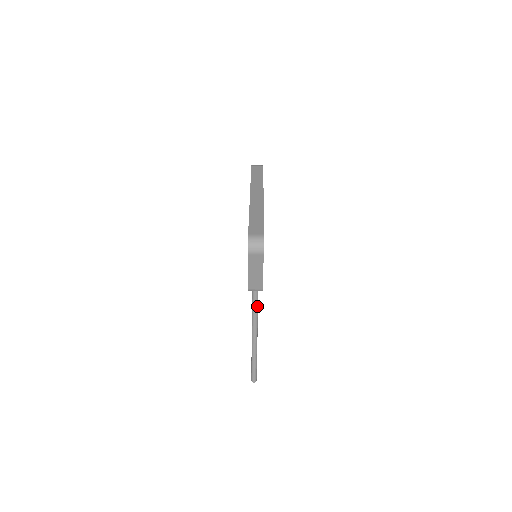
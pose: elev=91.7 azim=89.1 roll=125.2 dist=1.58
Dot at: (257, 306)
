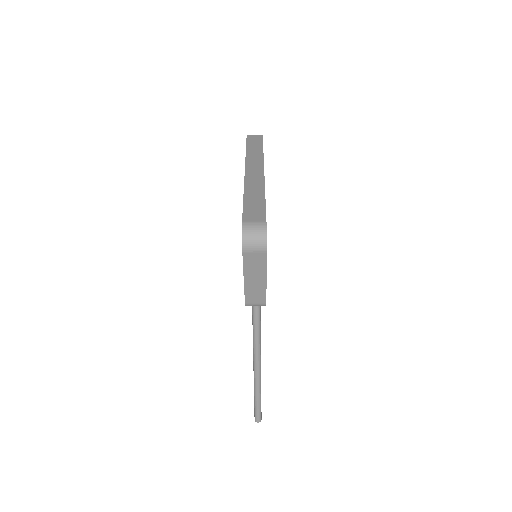
Dot at: (259, 324)
